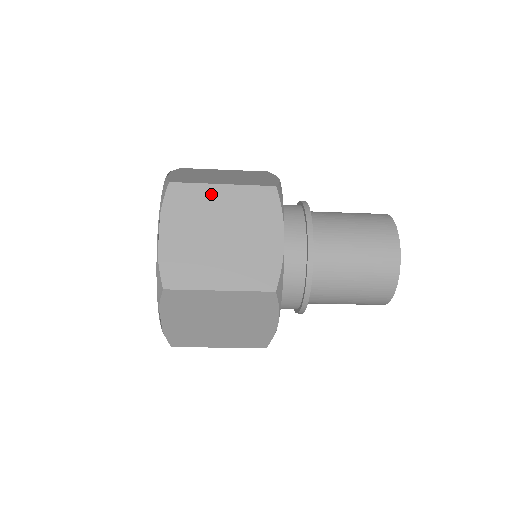
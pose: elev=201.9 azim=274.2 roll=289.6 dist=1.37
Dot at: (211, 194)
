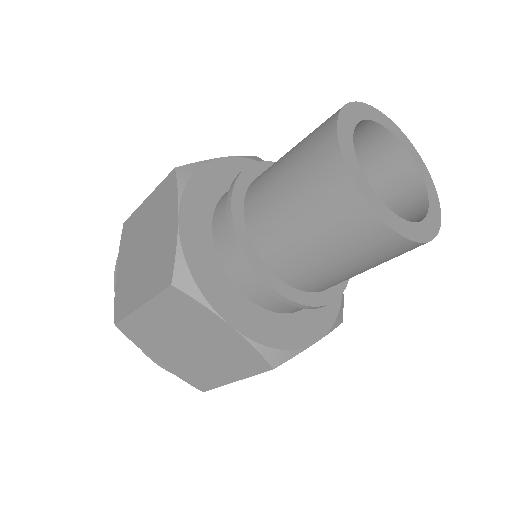
Dot at: (141, 213)
